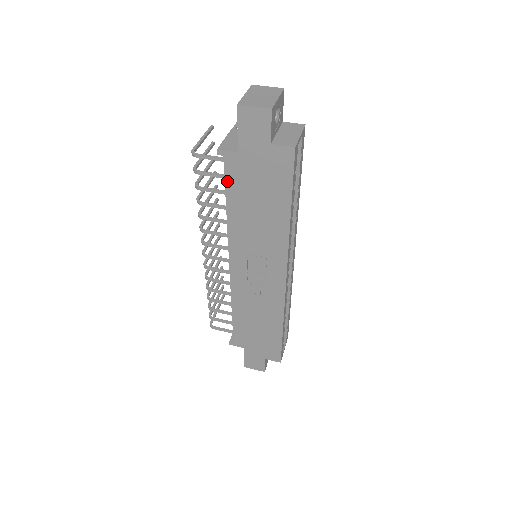
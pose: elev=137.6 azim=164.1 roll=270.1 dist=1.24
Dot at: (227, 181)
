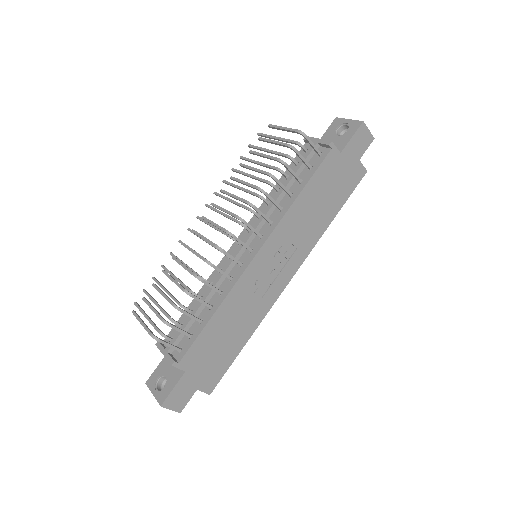
Dot at: (319, 169)
